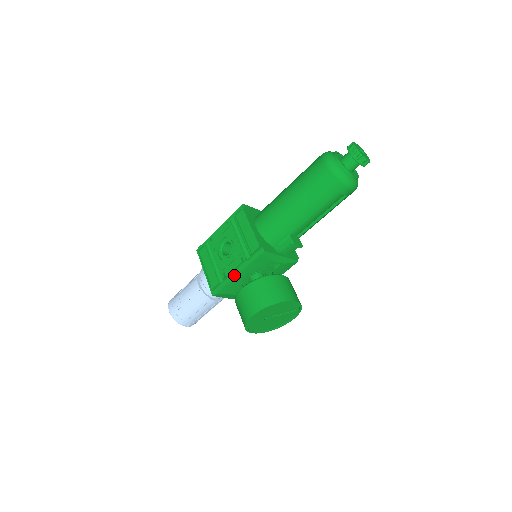
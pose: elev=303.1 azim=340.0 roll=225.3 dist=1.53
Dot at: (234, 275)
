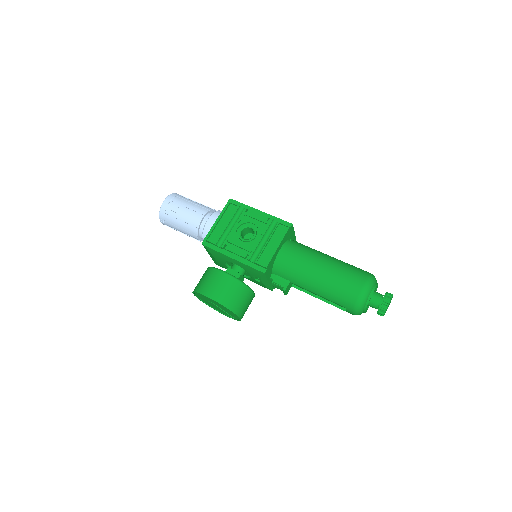
Dot at: (230, 255)
